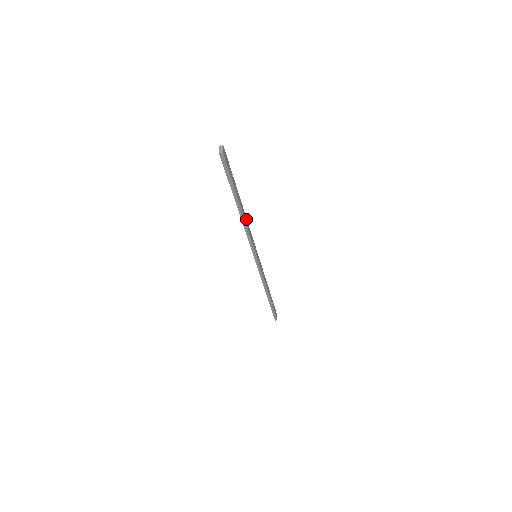
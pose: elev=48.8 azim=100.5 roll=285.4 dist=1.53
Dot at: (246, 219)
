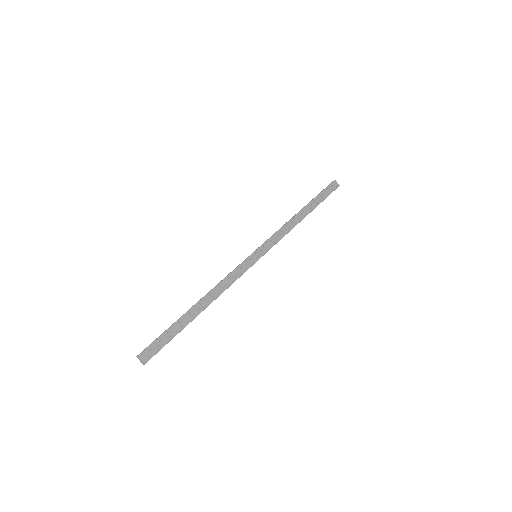
Dot at: (214, 290)
